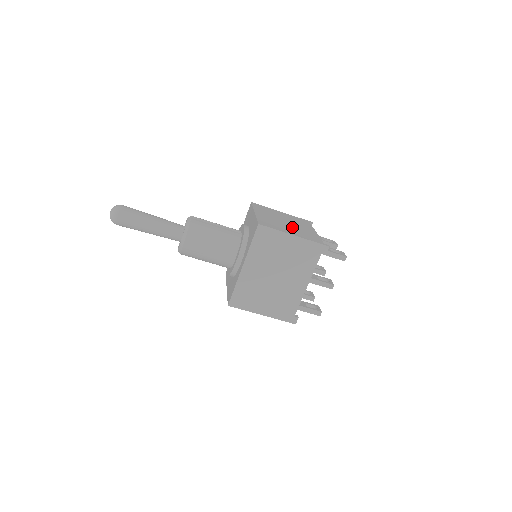
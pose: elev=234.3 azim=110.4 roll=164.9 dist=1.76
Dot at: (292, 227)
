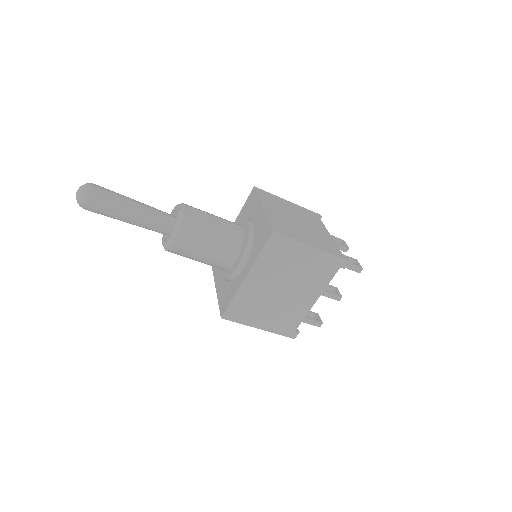
Dot at: (306, 230)
